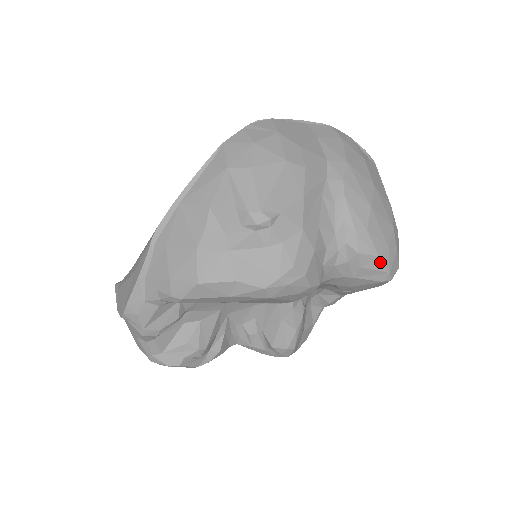
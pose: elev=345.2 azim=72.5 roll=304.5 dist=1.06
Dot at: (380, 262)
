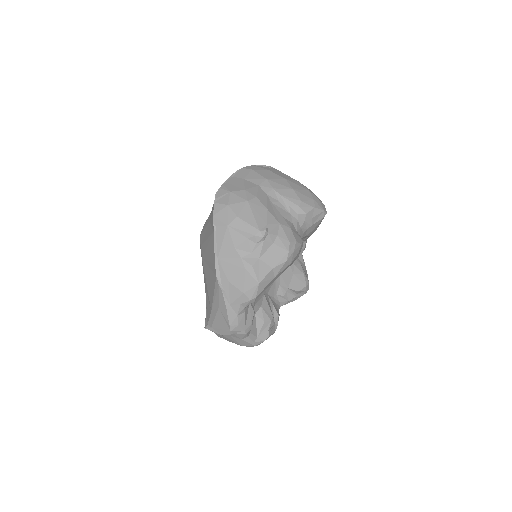
Dot at: (317, 209)
